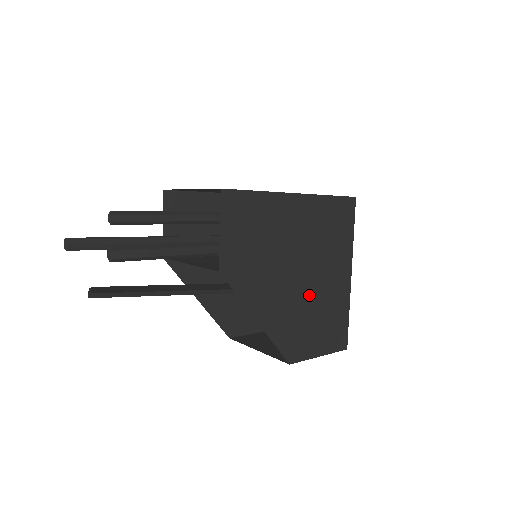
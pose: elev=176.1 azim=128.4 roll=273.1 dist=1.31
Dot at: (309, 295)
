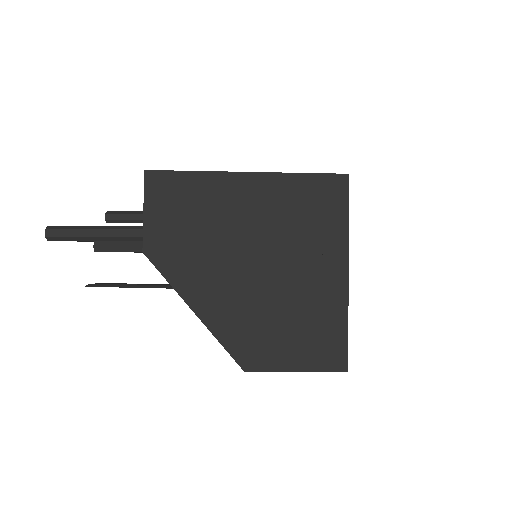
Dot at: (273, 291)
